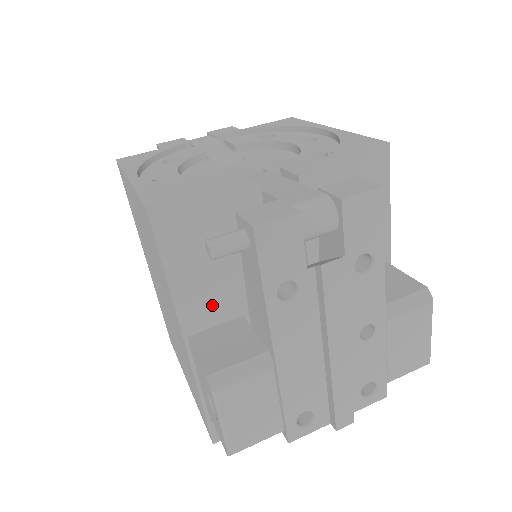
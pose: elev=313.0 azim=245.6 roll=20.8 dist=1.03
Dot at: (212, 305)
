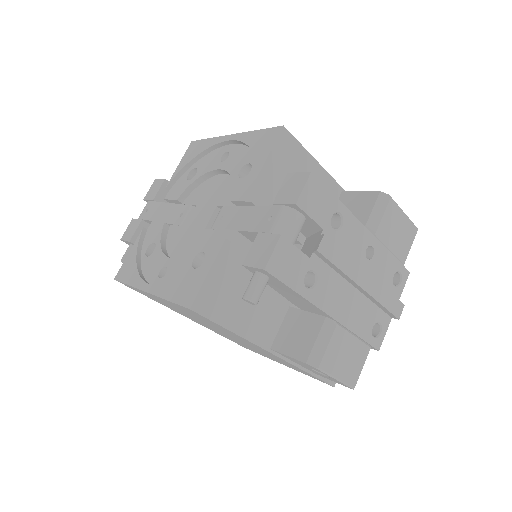
Dot at: (268, 319)
